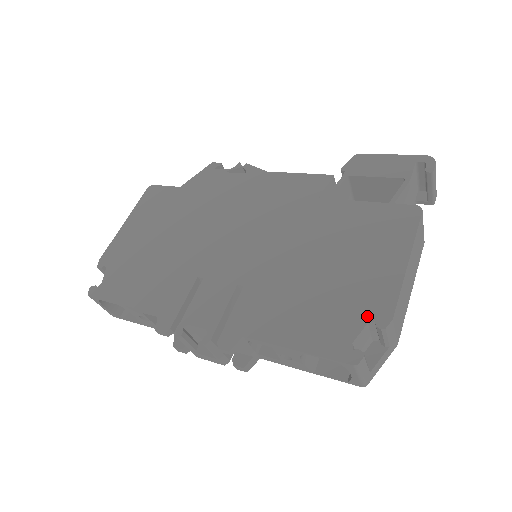
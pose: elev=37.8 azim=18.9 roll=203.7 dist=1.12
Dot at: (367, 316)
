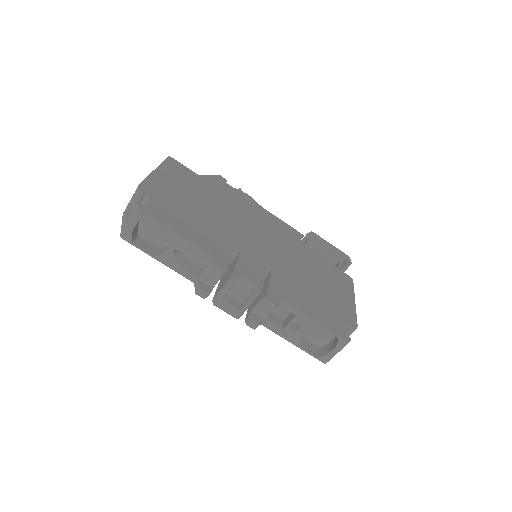
Dot at: (346, 320)
